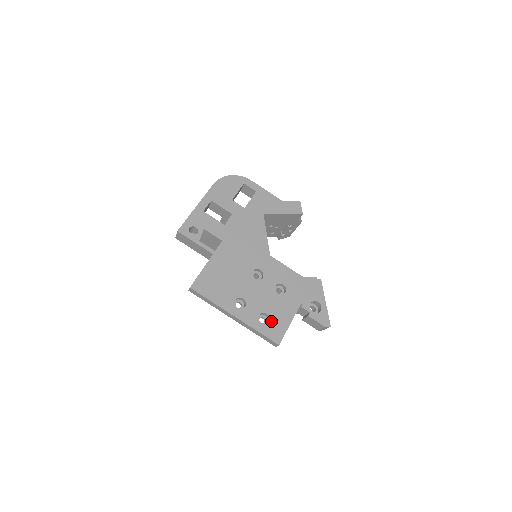
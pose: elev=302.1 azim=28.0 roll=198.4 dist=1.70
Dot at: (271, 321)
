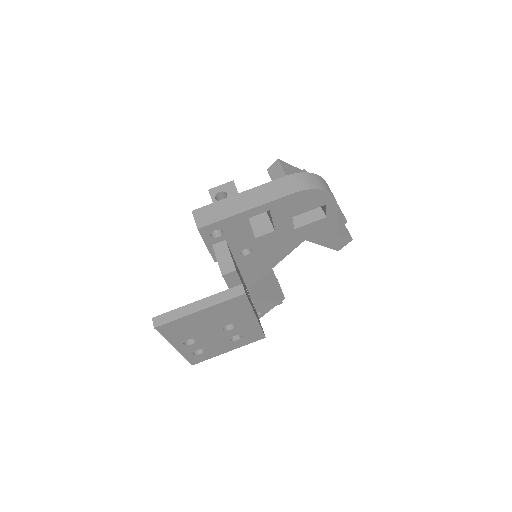
Dot at: (203, 354)
